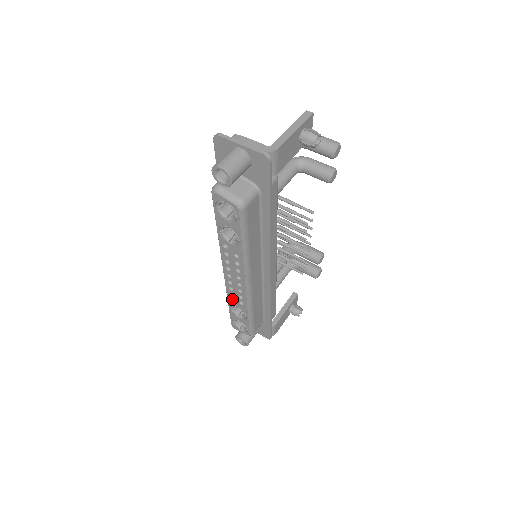
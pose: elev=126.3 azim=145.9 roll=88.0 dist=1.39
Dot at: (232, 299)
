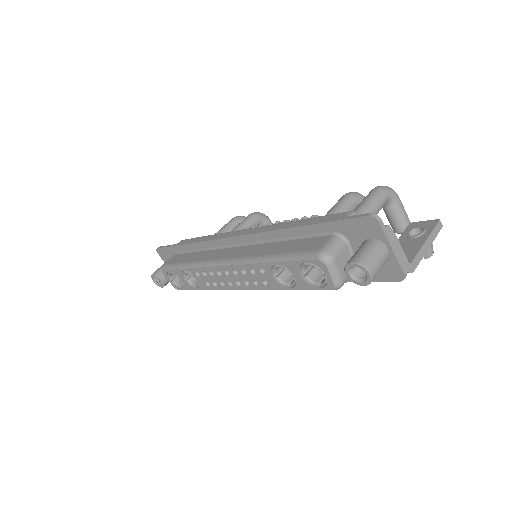
Dot at: (197, 271)
